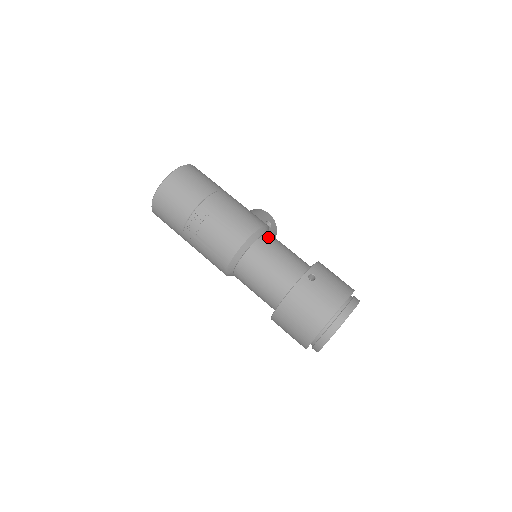
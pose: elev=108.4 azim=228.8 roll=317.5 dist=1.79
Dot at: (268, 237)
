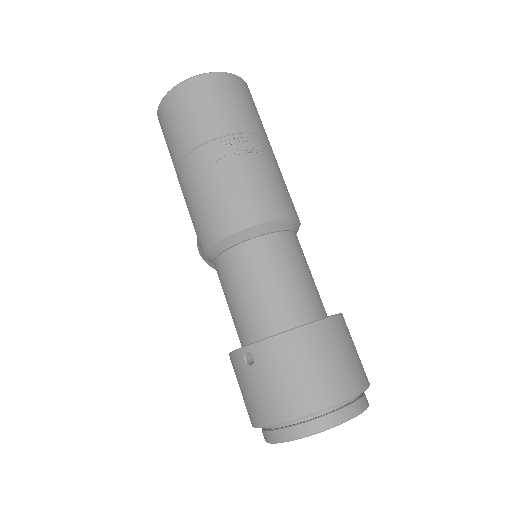
Dot at: occluded
